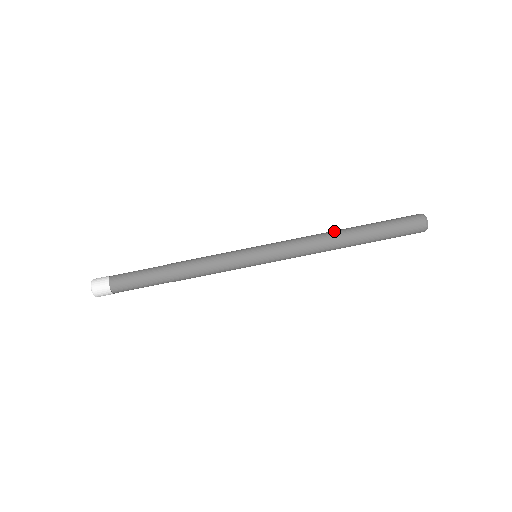
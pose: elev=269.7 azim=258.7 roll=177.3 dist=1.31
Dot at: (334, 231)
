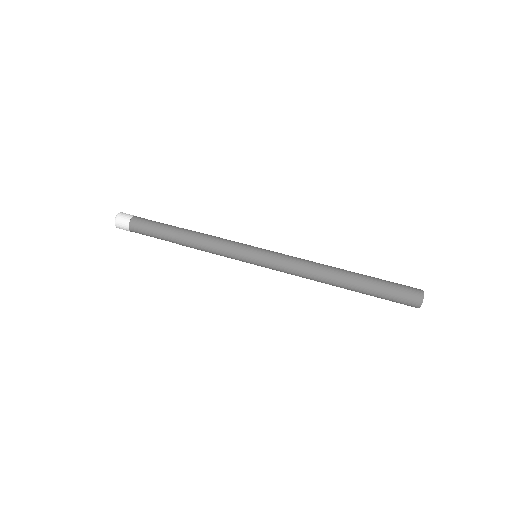
Dot at: (333, 267)
